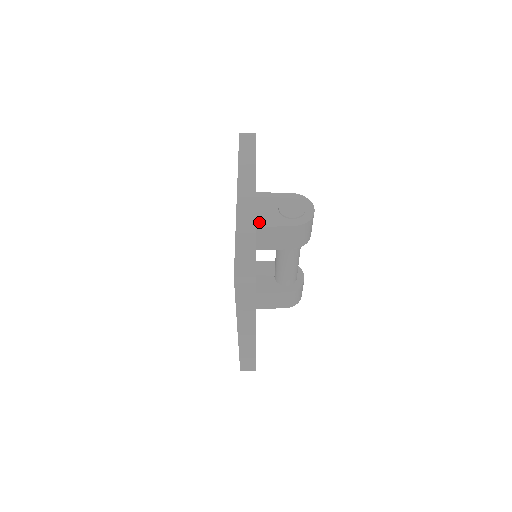
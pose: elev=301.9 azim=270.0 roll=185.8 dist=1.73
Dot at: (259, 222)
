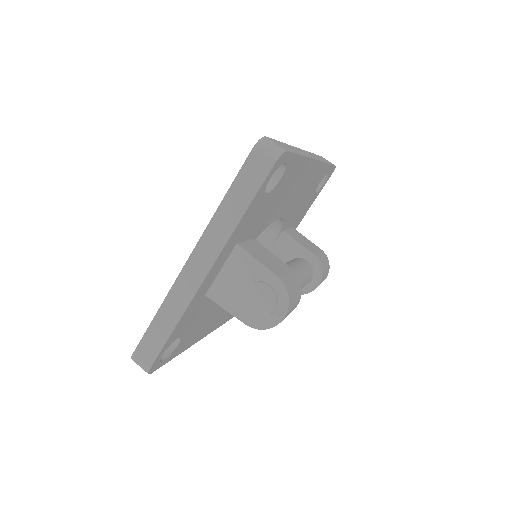
Dot at: (212, 291)
